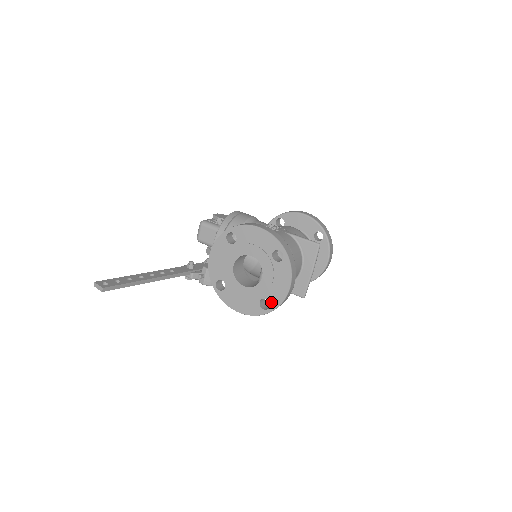
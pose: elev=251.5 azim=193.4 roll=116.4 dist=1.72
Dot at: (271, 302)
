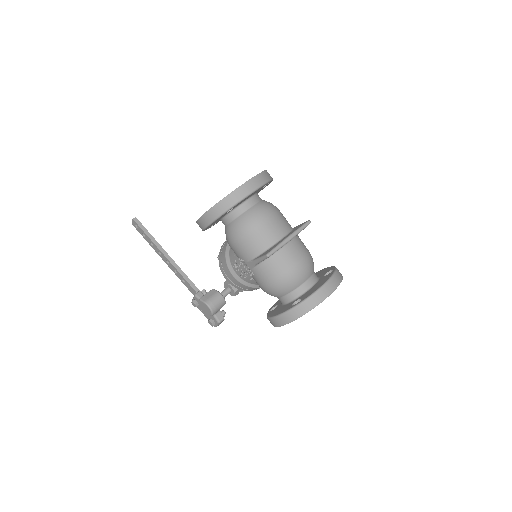
Dot at: occluded
